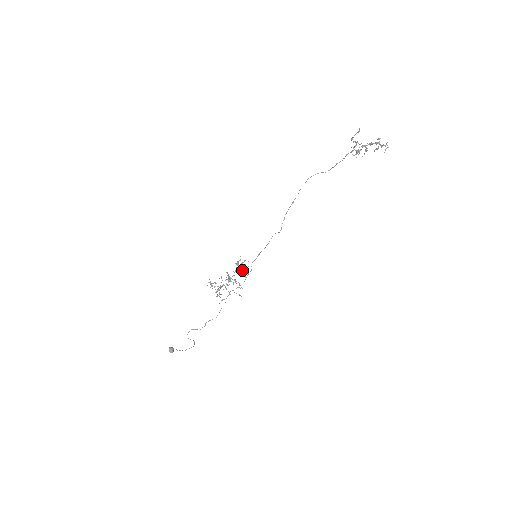
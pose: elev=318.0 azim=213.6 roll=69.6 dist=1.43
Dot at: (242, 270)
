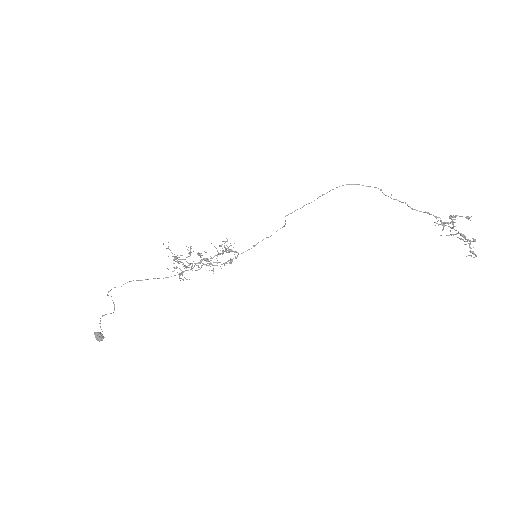
Dot at: (223, 252)
